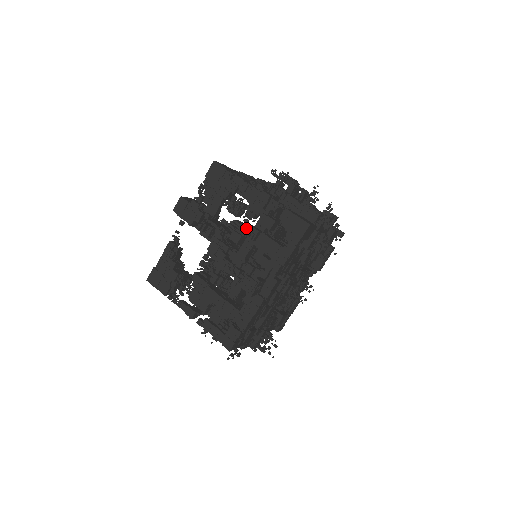
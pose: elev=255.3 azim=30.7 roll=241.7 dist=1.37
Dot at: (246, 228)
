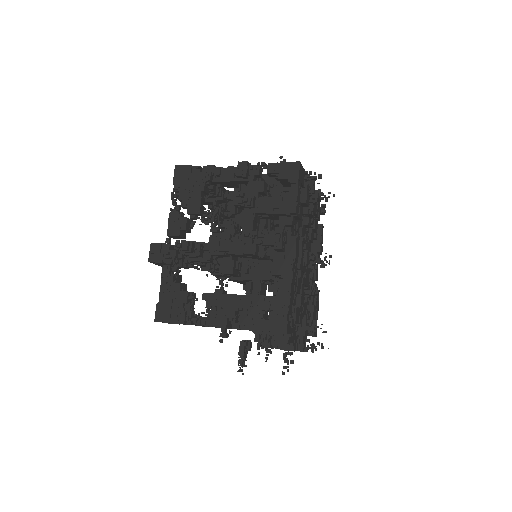
Dot at: (240, 193)
